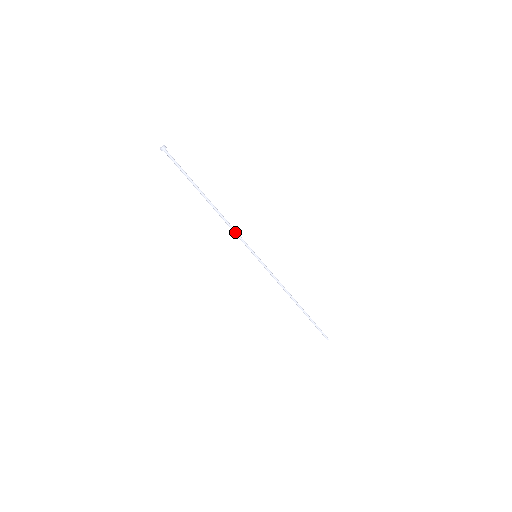
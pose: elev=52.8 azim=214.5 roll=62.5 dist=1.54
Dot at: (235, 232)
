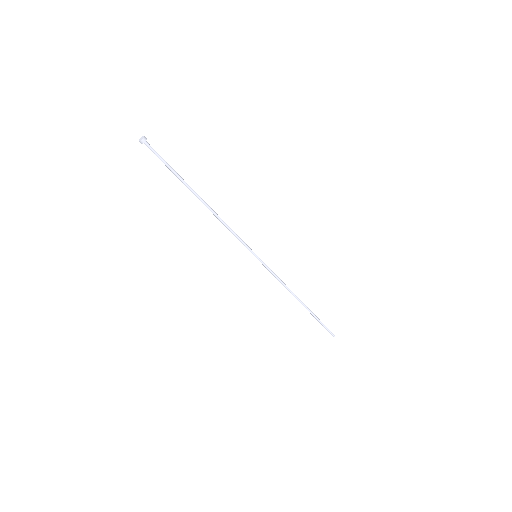
Dot at: (231, 232)
